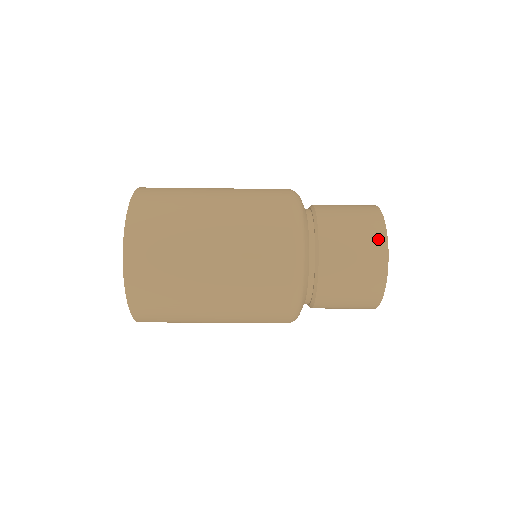
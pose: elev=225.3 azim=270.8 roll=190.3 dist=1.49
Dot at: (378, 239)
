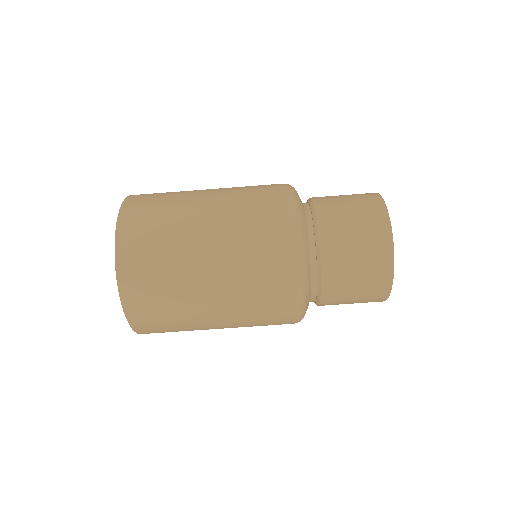
Dot at: (378, 212)
